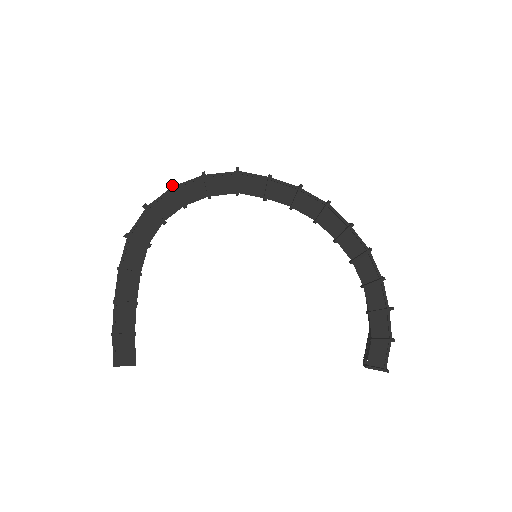
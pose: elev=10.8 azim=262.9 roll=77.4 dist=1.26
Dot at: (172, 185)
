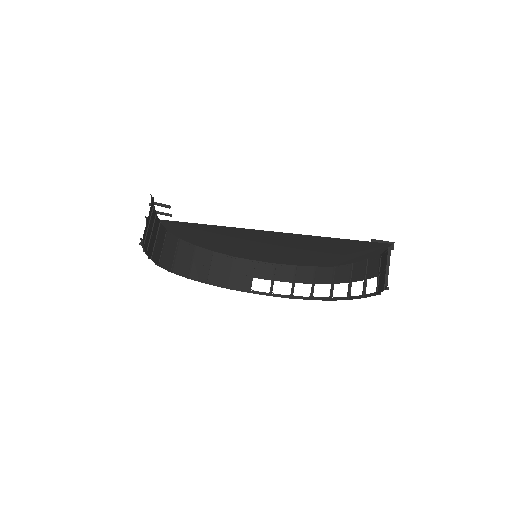
Dot at: occluded
